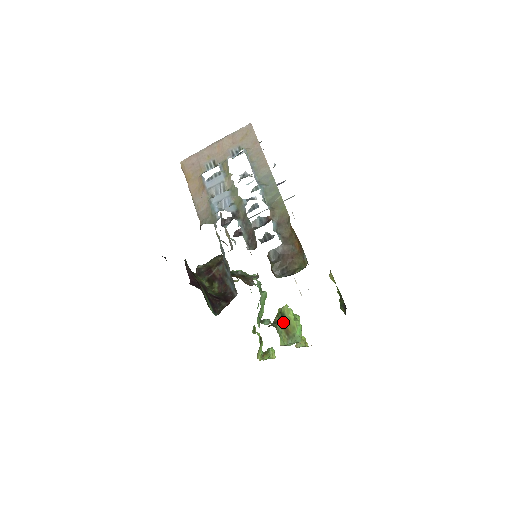
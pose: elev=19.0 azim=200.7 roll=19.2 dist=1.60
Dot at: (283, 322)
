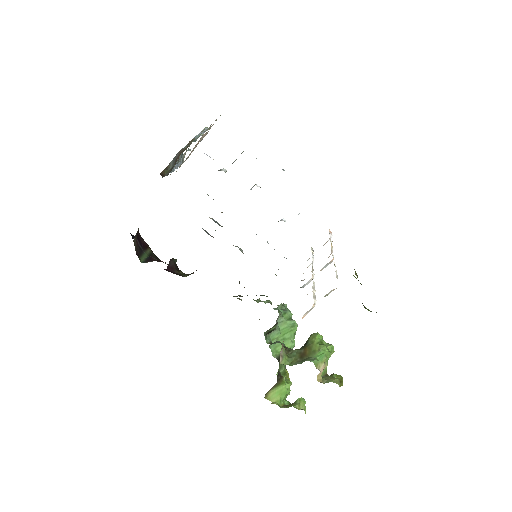
Dot at: (303, 347)
